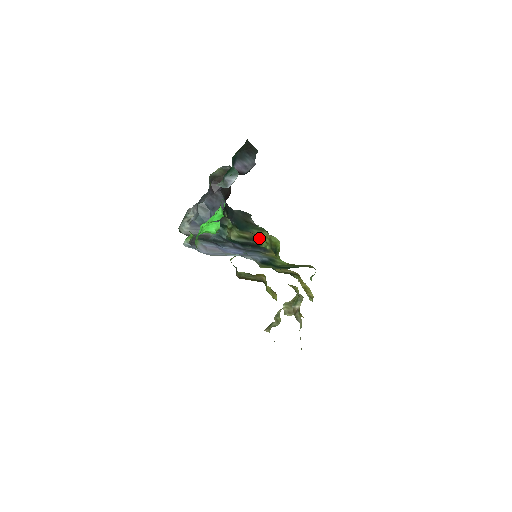
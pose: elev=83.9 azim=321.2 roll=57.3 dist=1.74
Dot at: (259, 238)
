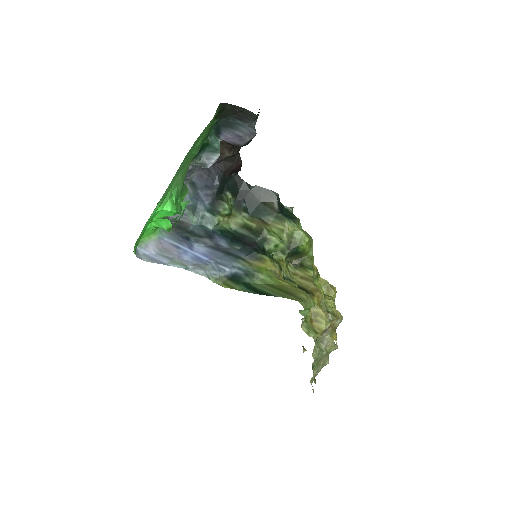
Dot at: (268, 232)
